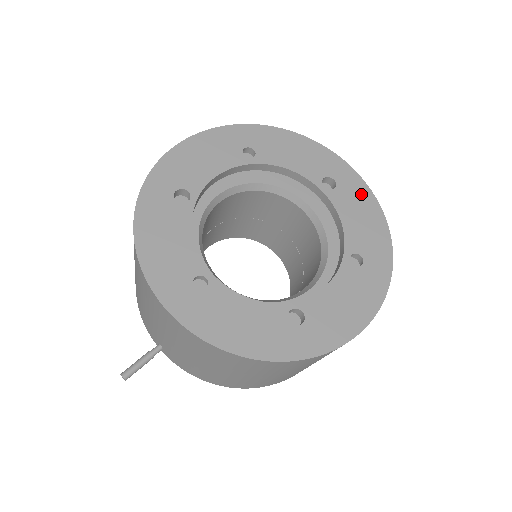
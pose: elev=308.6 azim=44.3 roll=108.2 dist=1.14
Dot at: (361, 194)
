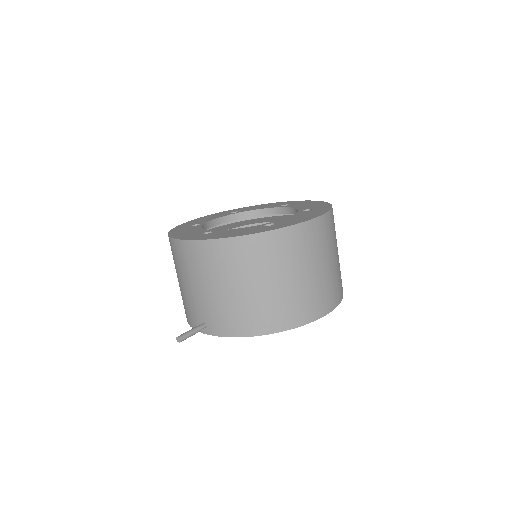
Dot at: (306, 202)
